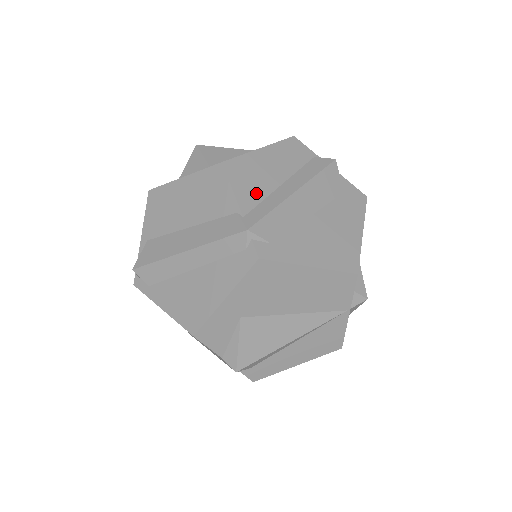
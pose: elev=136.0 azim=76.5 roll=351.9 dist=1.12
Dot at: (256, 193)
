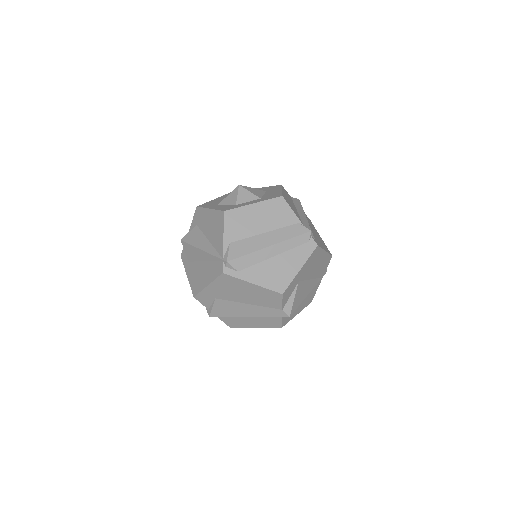
Dot at: (297, 214)
